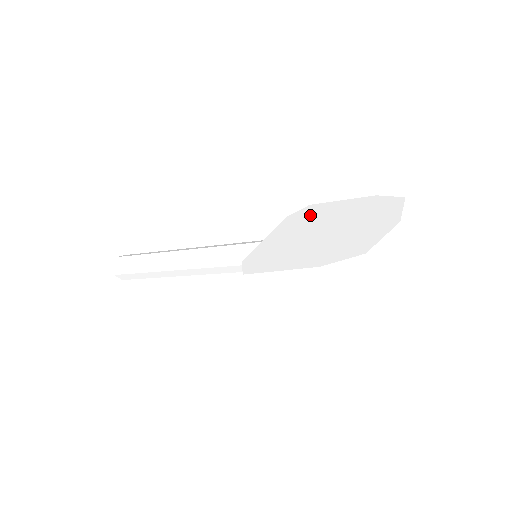
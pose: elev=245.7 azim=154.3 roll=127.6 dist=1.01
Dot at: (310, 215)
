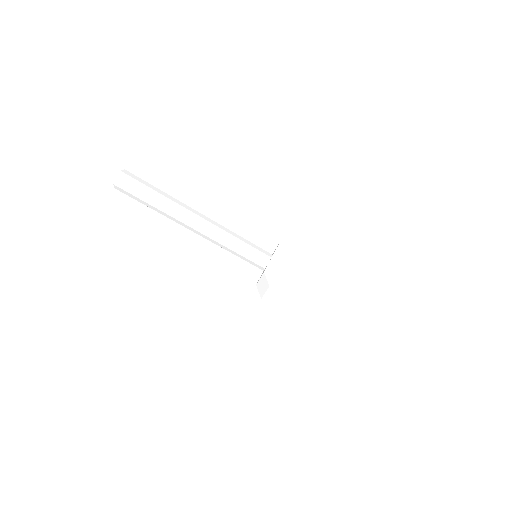
Dot at: (296, 253)
